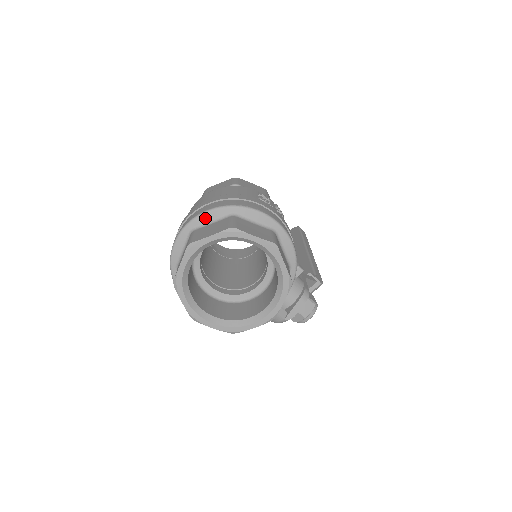
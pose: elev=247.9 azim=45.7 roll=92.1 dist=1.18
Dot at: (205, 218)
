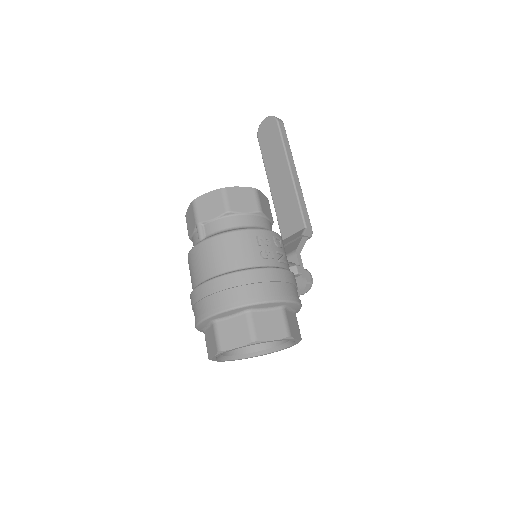
Dot at: (223, 315)
